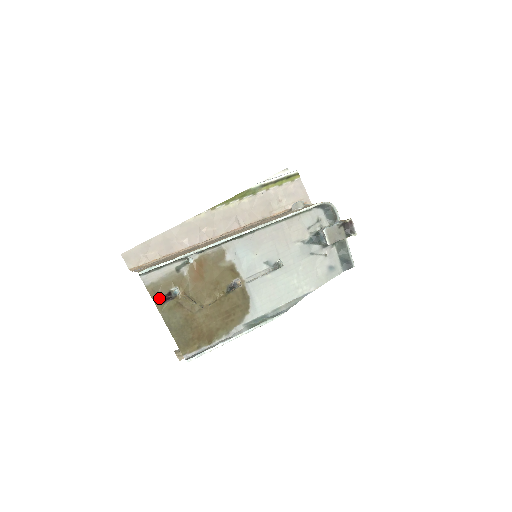
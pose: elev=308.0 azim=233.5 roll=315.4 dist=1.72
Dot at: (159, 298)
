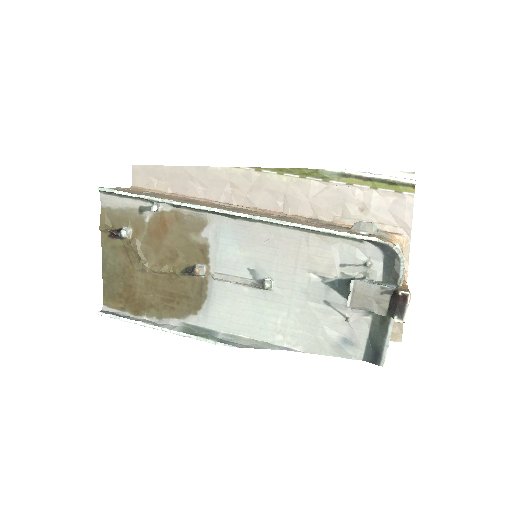
Dot at: (106, 228)
